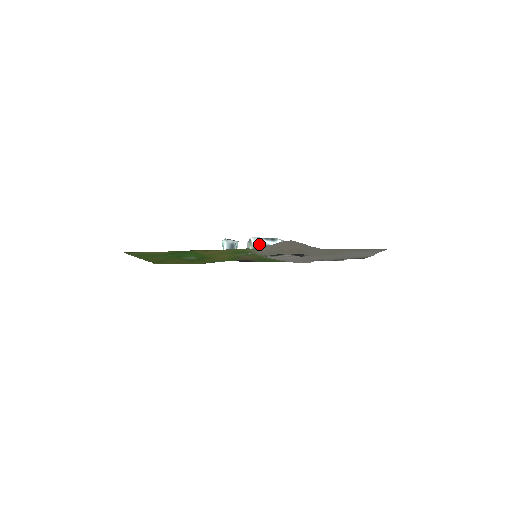
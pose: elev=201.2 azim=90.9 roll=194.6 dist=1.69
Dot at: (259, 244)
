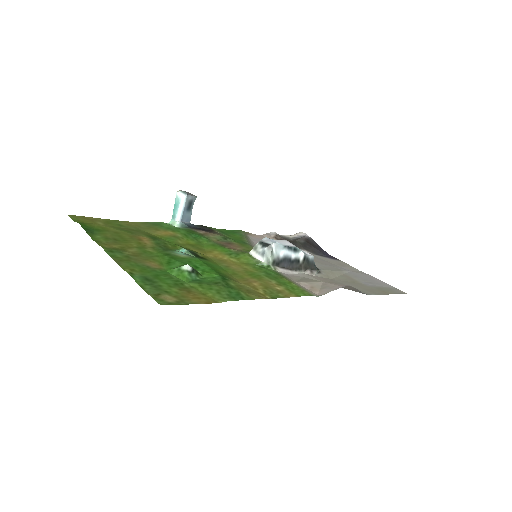
Dot at: (281, 255)
